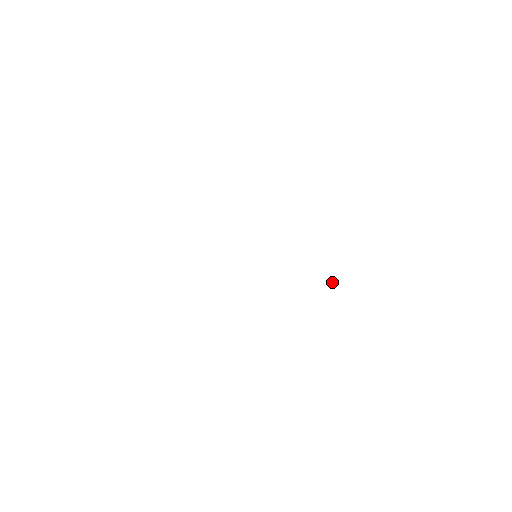
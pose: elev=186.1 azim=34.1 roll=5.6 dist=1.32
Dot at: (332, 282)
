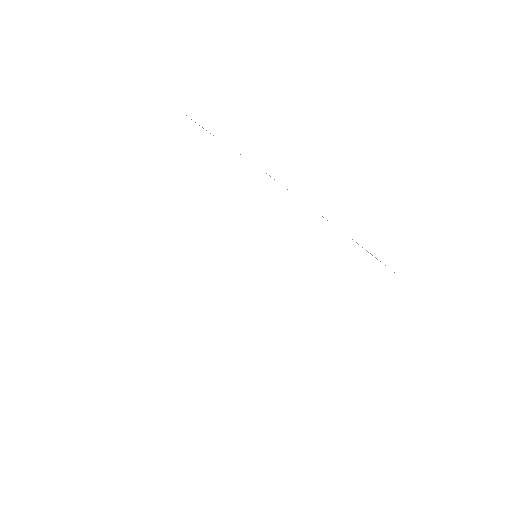
Dot at: occluded
